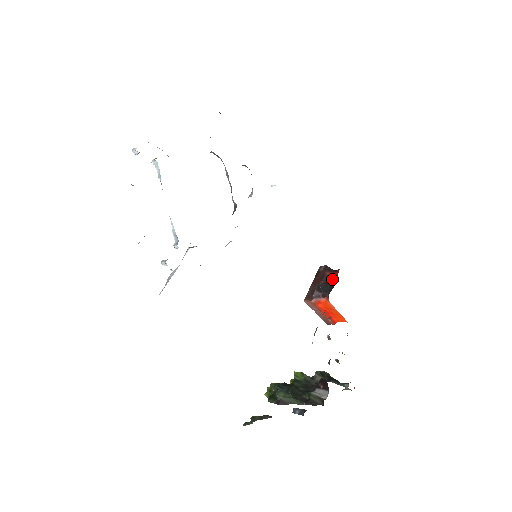
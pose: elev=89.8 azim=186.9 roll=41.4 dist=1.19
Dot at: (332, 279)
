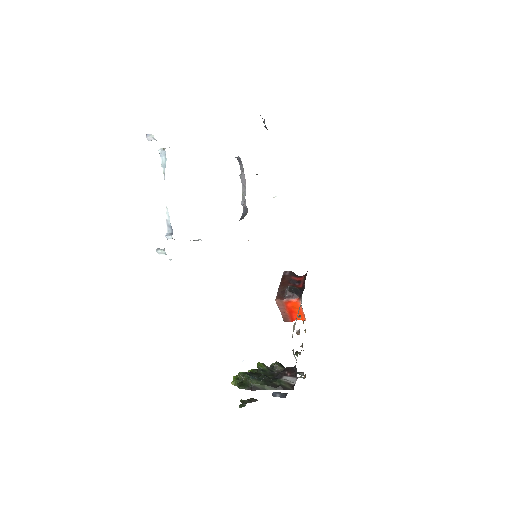
Dot at: (298, 283)
